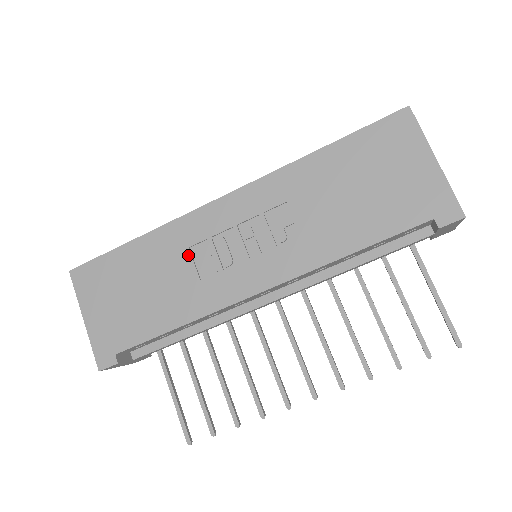
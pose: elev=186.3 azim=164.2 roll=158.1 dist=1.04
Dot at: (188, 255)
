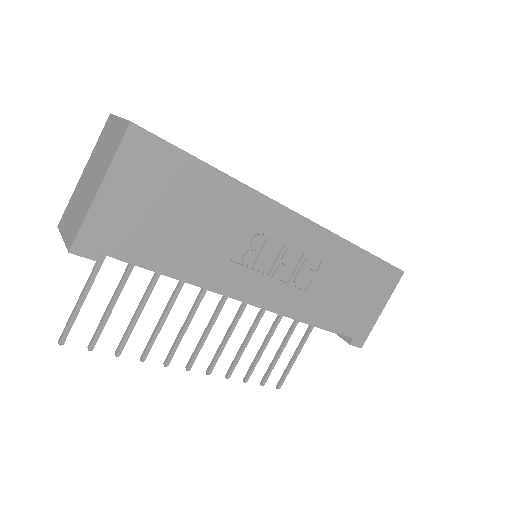
Dot at: (242, 231)
